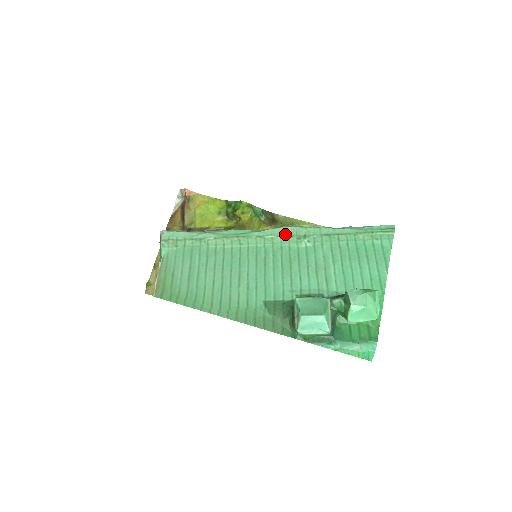
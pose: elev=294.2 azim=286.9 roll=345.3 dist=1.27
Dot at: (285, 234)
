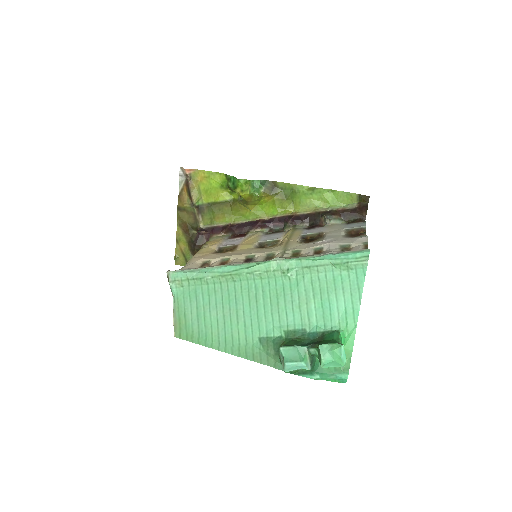
Dot at: (270, 269)
